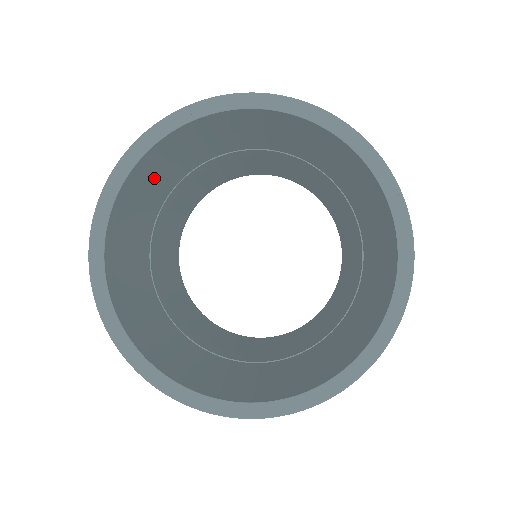
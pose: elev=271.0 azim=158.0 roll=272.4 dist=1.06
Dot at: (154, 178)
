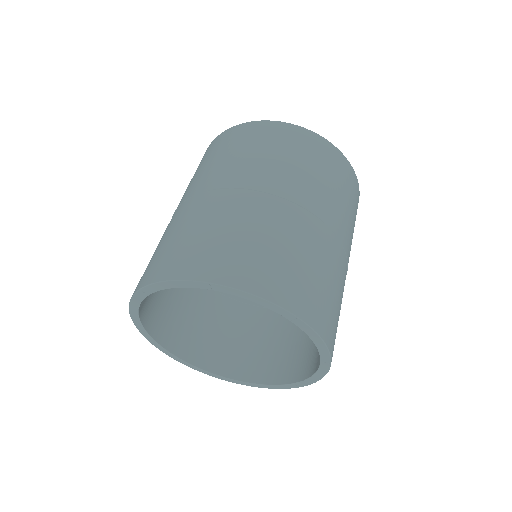
Dot at: occluded
